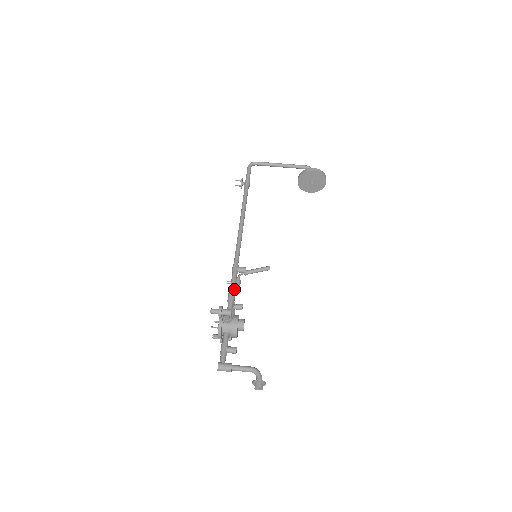
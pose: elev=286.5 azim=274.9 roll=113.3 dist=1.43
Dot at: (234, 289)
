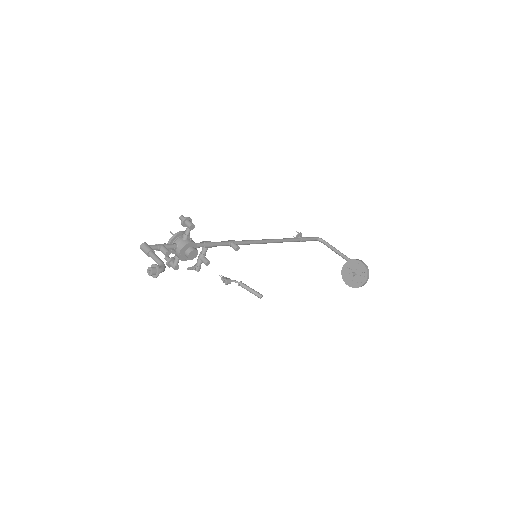
Dot at: (215, 244)
